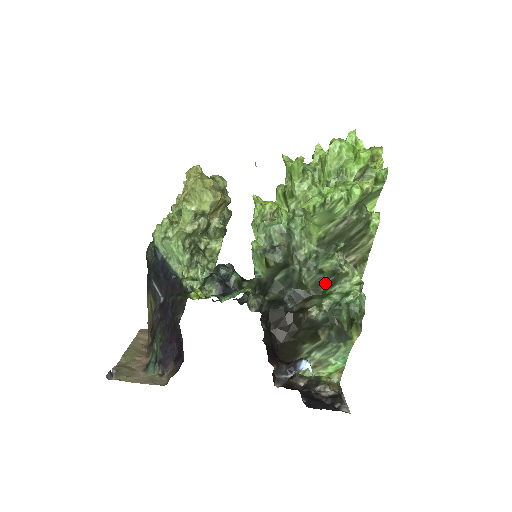
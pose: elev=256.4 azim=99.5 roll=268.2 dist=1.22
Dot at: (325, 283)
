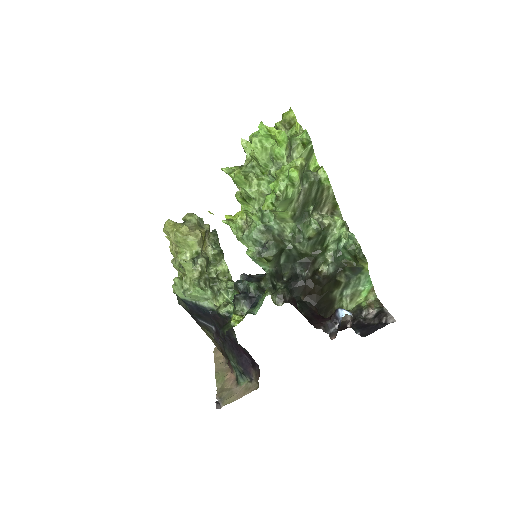
Dot at: (318, 242)
